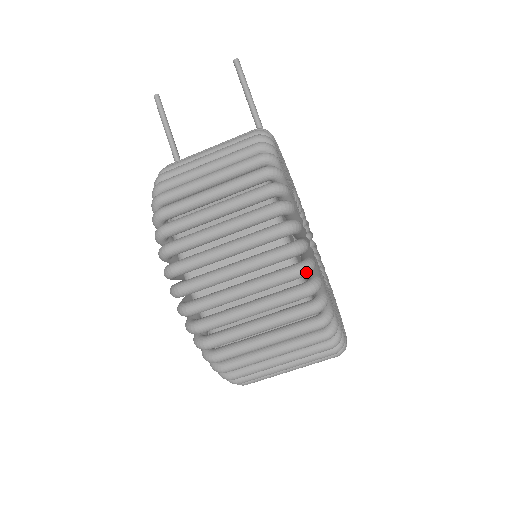
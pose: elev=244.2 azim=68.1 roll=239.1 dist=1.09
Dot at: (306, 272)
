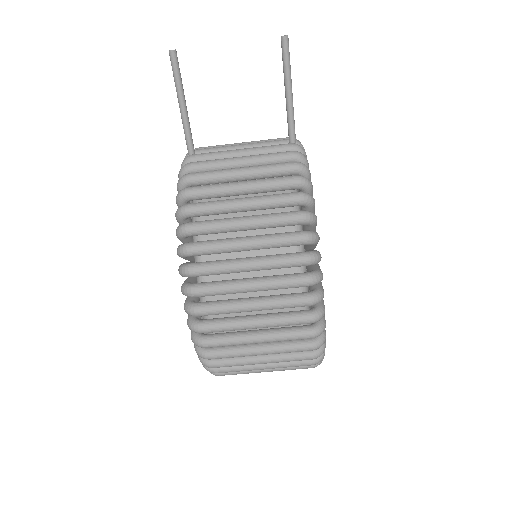
Dot at: (318, 348)
